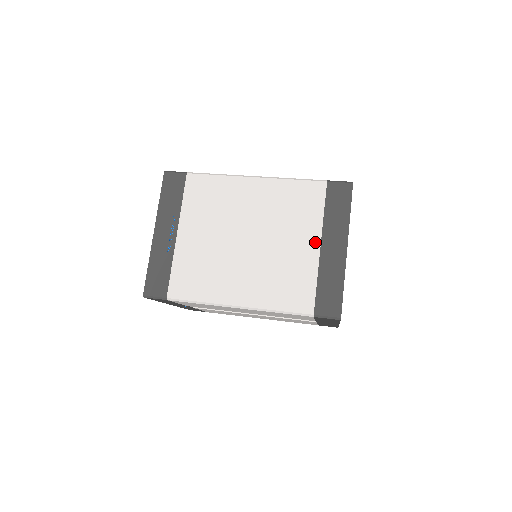
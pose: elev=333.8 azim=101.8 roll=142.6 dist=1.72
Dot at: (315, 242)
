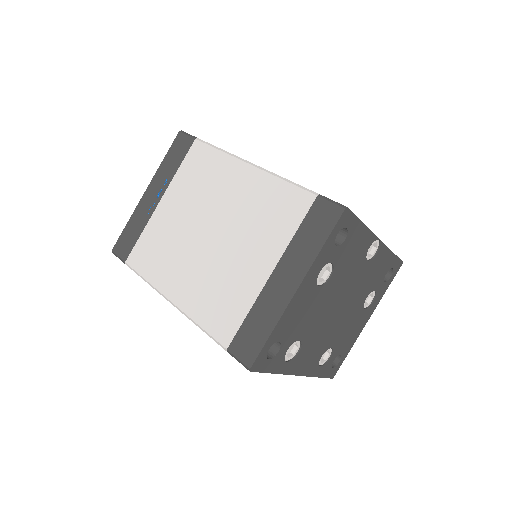
Dot at: (269, 265)
